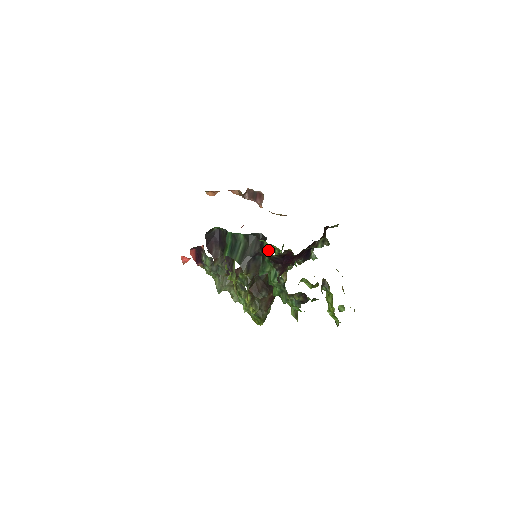
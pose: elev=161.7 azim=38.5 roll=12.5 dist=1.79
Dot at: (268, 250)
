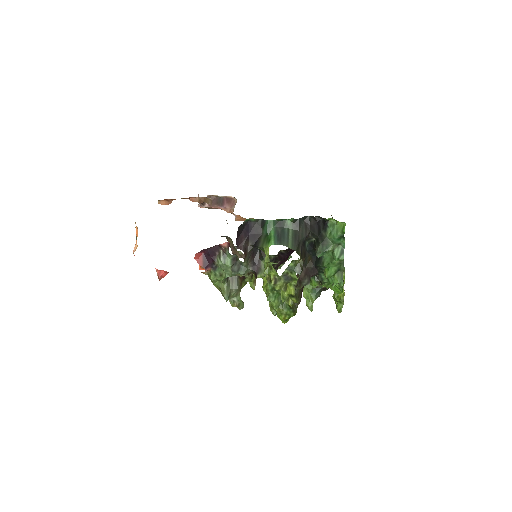
Dot at: (342, 225)
